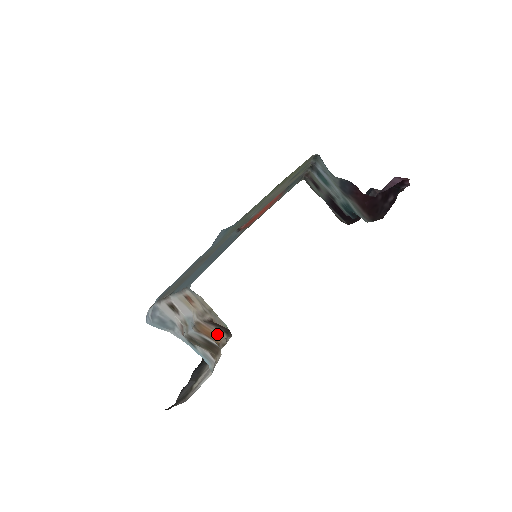
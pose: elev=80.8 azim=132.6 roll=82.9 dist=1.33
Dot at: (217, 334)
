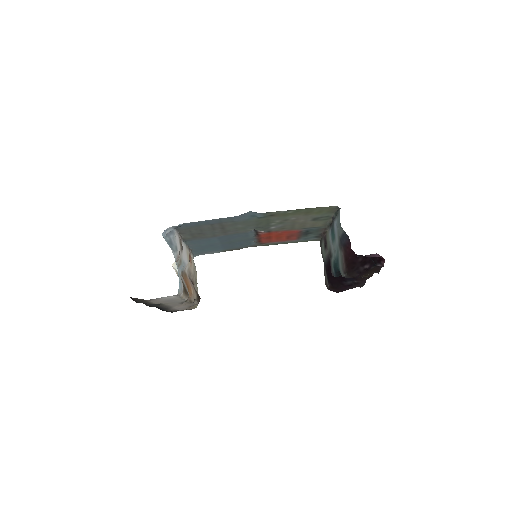
Dot at: (192, 291)
